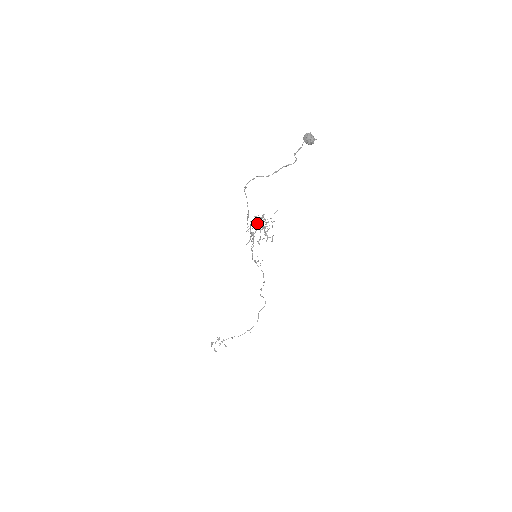
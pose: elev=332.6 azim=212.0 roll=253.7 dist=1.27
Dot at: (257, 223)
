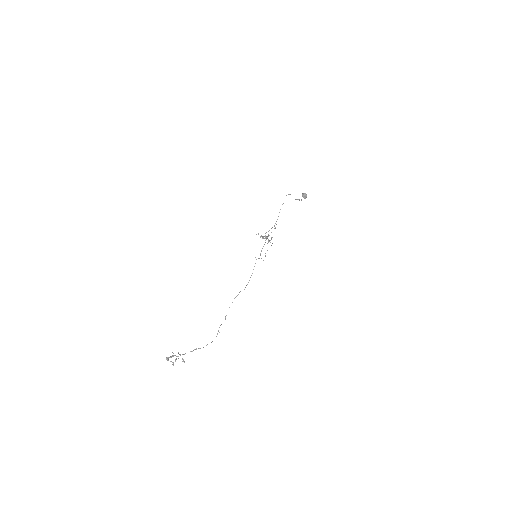
Dot at: occluded
